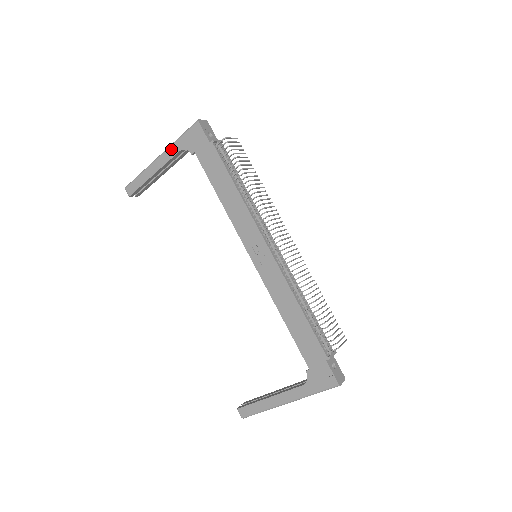
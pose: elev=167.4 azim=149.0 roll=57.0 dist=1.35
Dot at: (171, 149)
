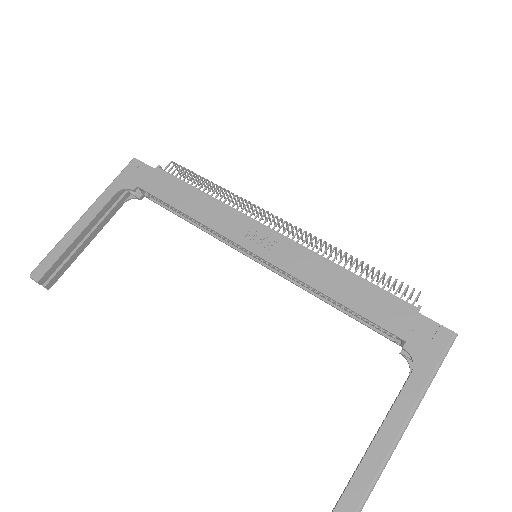
Dot at: (102, 197)
